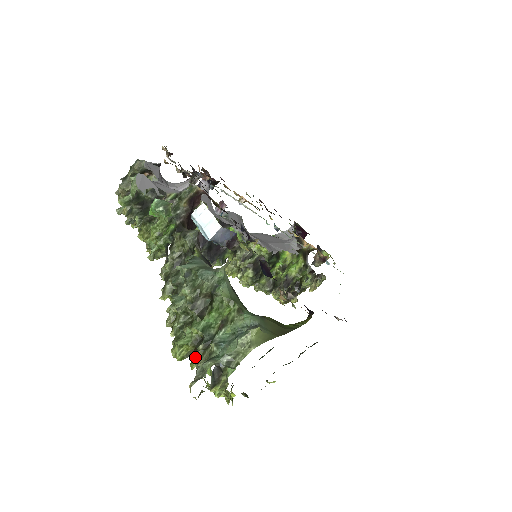
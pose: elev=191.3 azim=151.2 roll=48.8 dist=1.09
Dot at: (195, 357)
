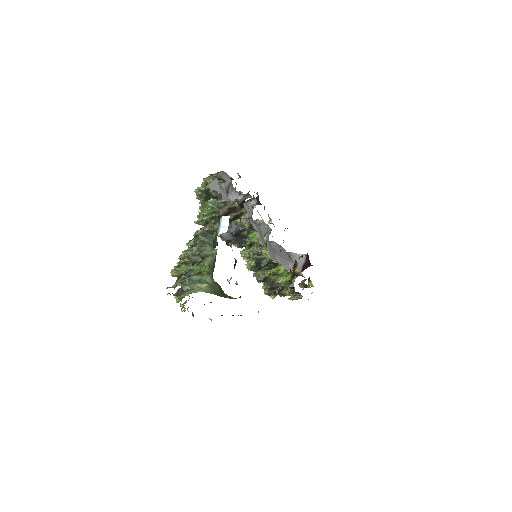
Dot at: (178, 279)
